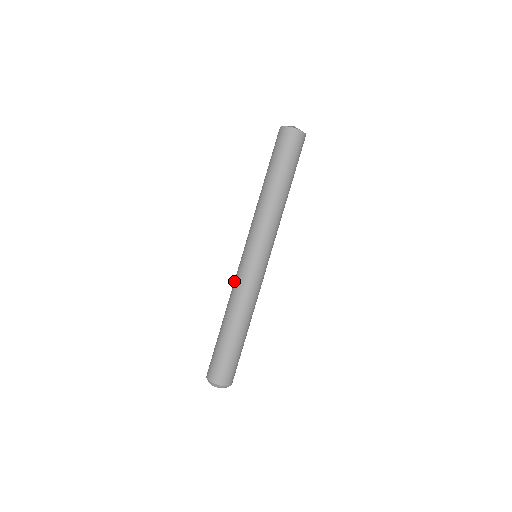
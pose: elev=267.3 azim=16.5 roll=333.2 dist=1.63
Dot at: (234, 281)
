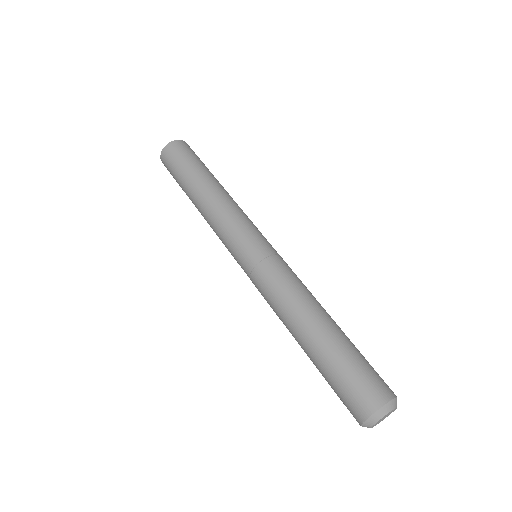
Dot at: occluded
